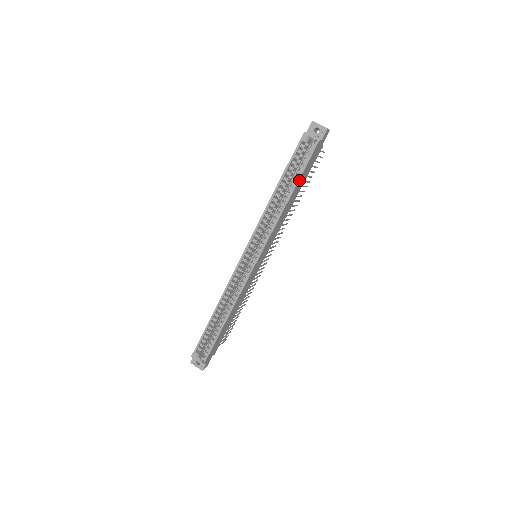
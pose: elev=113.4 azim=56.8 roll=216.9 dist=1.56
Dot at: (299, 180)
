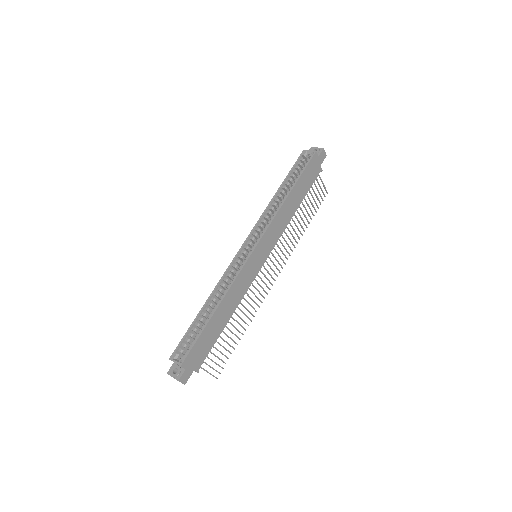
Dot at: (298, 181)
